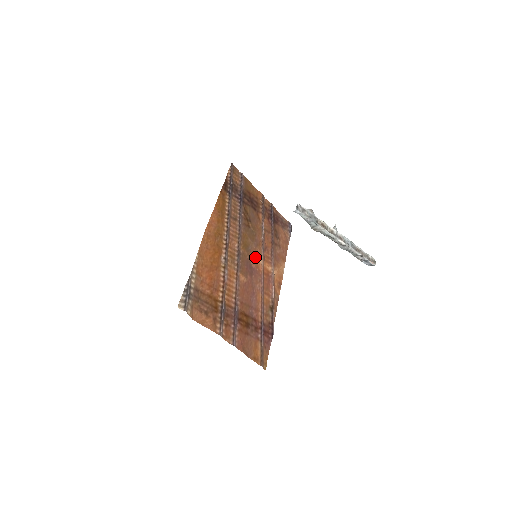
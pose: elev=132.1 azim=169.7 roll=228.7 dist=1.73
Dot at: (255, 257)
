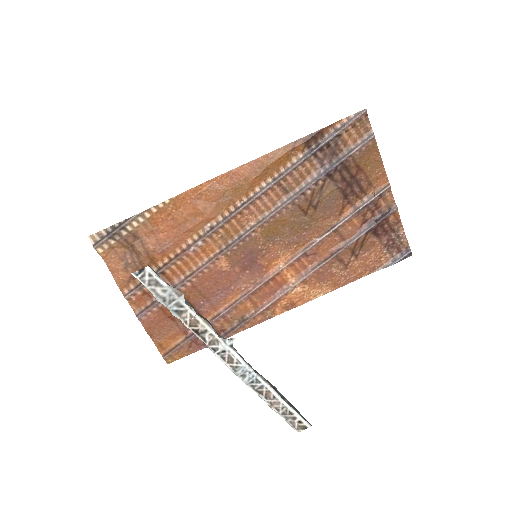
Dot at: (276, 254)
